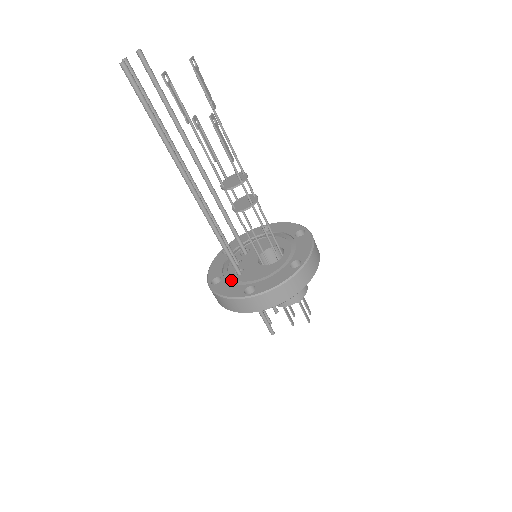
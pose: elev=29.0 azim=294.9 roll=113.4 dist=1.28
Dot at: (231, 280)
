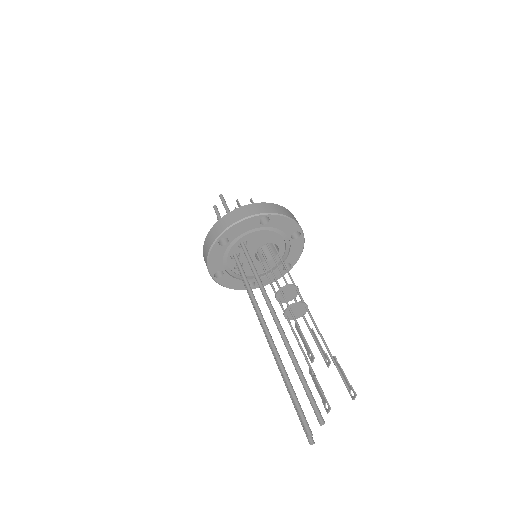
Dot at: (233, 274)
